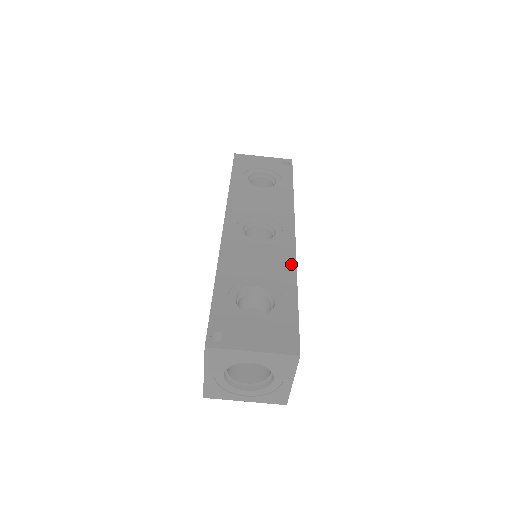
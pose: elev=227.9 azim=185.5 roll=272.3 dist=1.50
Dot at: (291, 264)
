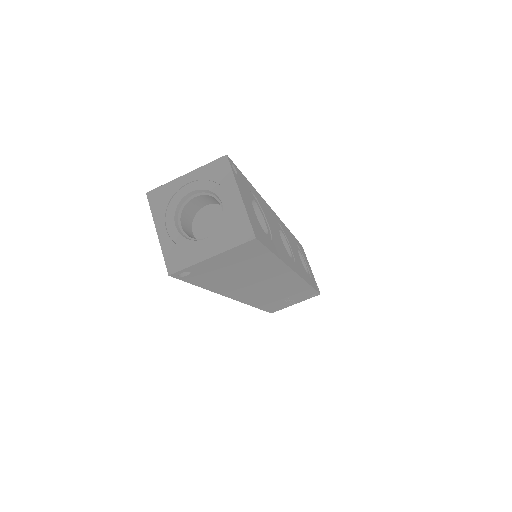
Dot at: (286, 261)
